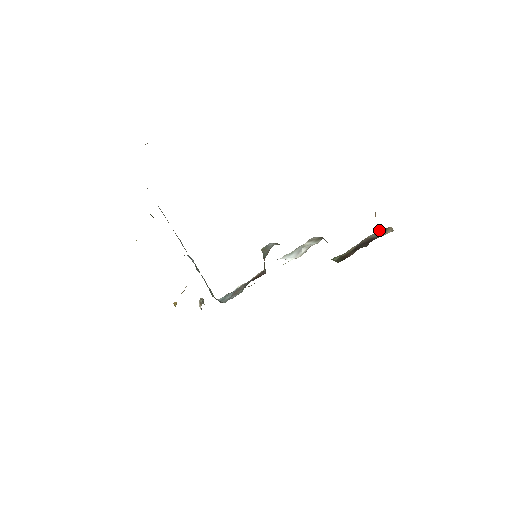
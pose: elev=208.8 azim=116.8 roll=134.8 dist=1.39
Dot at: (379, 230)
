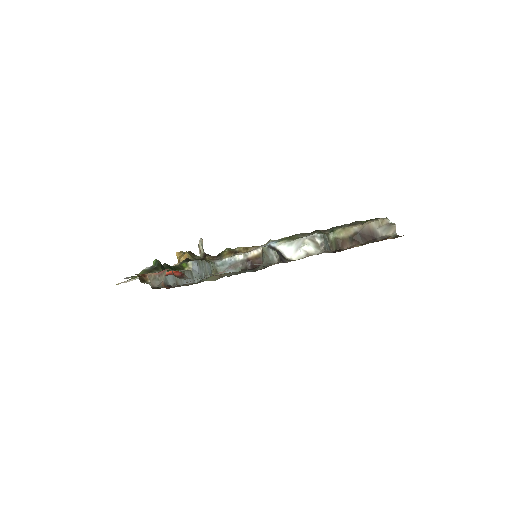
Dot at: (385, 220)
